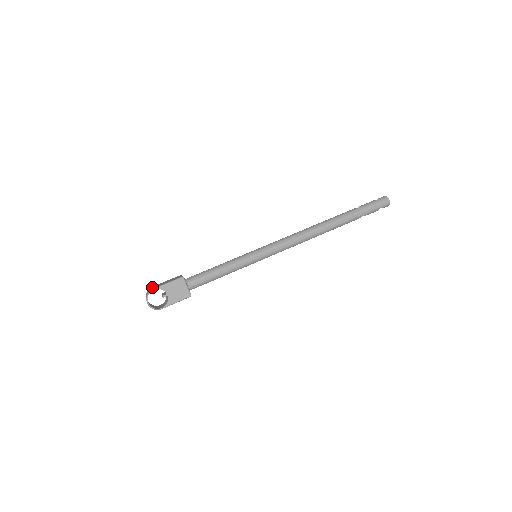
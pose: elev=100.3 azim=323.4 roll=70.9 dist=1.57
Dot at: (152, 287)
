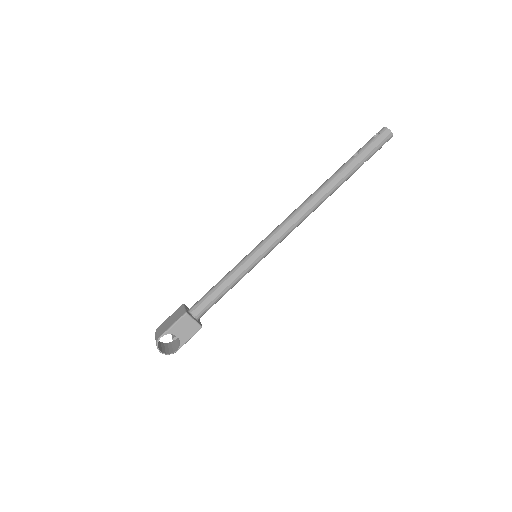
Dot at: (158, 330)
